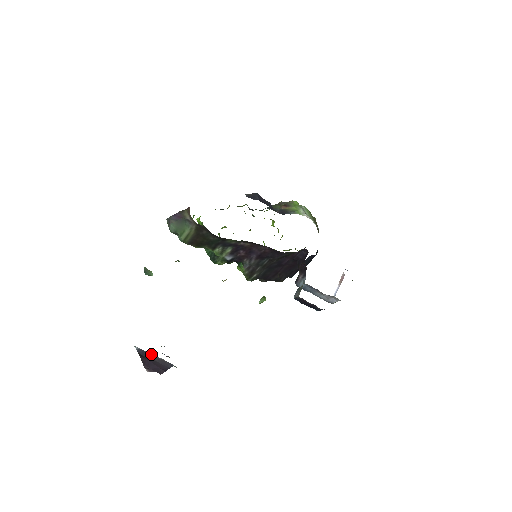
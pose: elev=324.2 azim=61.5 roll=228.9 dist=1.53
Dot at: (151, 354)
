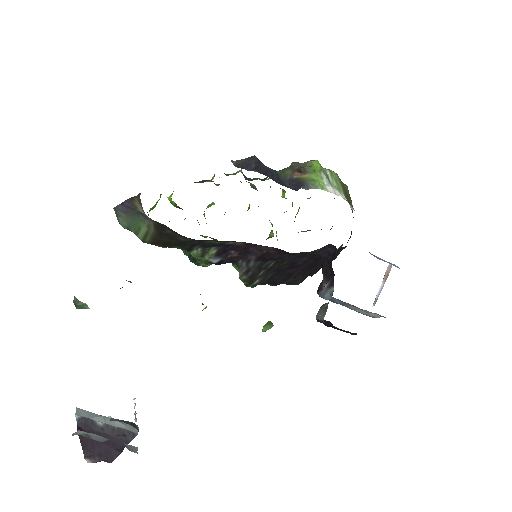
Dot at: (101, 422)
